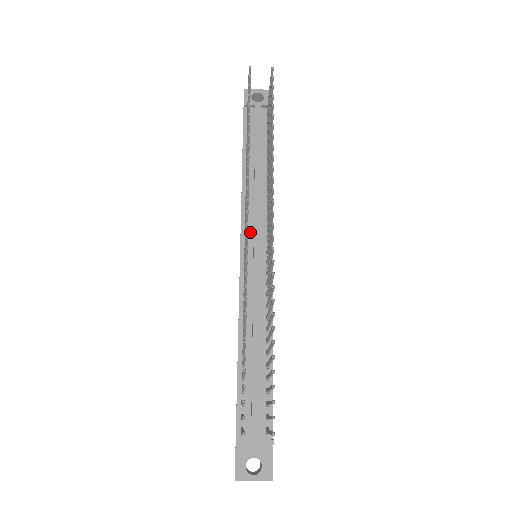
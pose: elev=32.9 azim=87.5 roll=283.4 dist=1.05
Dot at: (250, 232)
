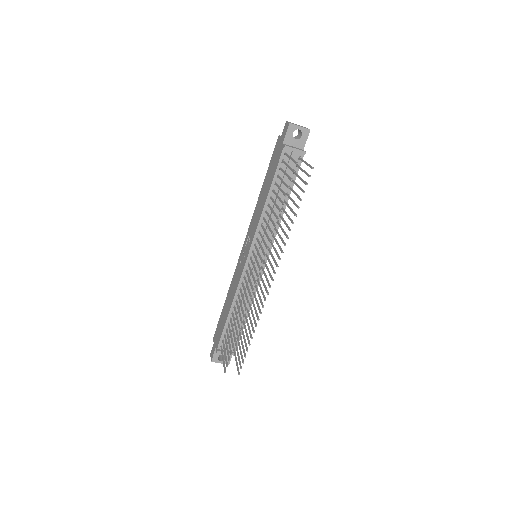
Dot at: (257, 246)
